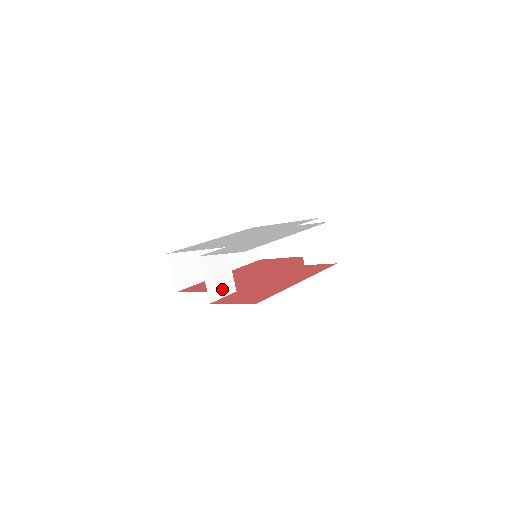
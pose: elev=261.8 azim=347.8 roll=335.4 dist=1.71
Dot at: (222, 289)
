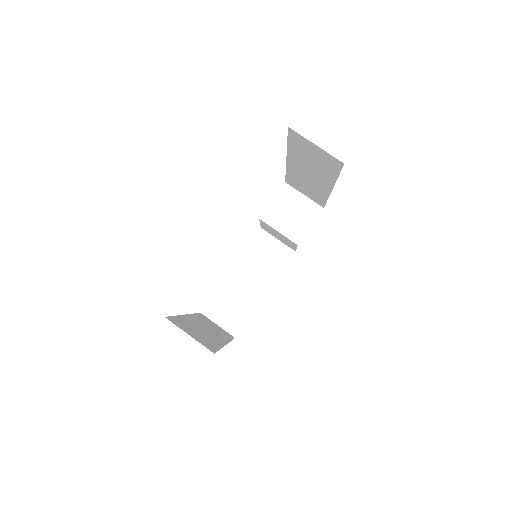
Dot at: occluded
